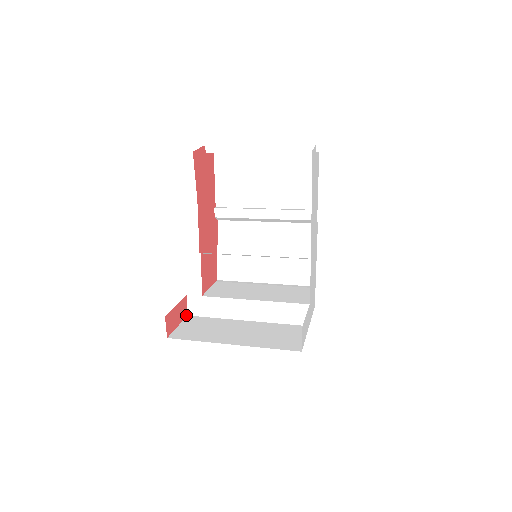
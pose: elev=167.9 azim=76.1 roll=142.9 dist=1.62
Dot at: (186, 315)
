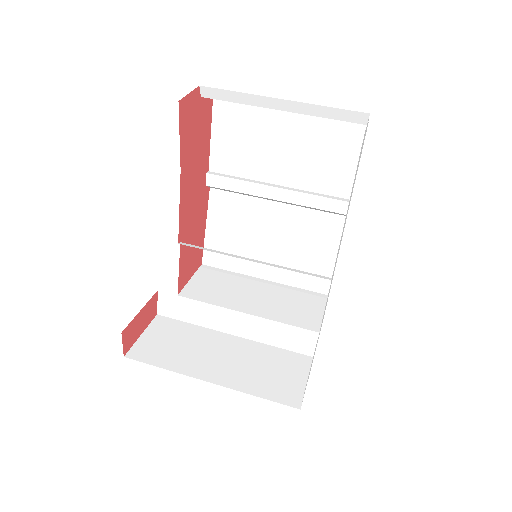
Dot at: (155, 314)
